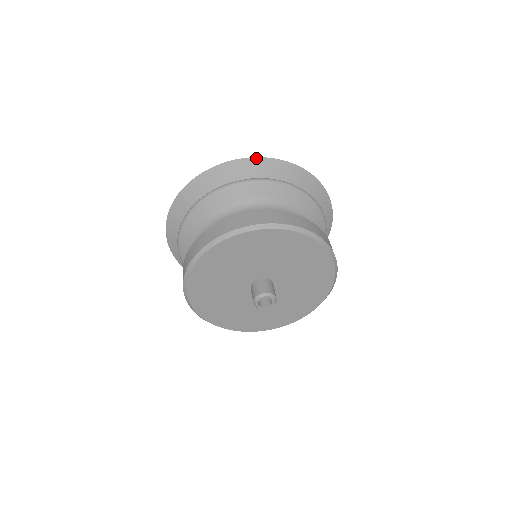
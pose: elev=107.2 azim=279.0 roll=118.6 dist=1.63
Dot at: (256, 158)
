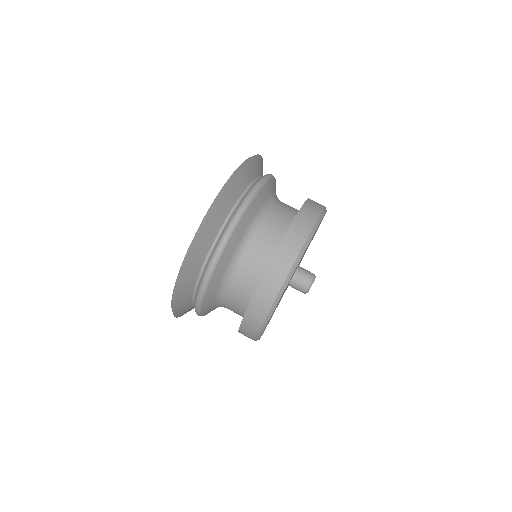
Dot at: (242, 167)
